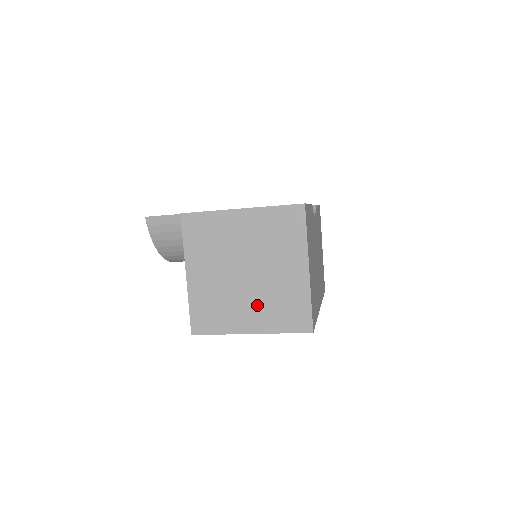
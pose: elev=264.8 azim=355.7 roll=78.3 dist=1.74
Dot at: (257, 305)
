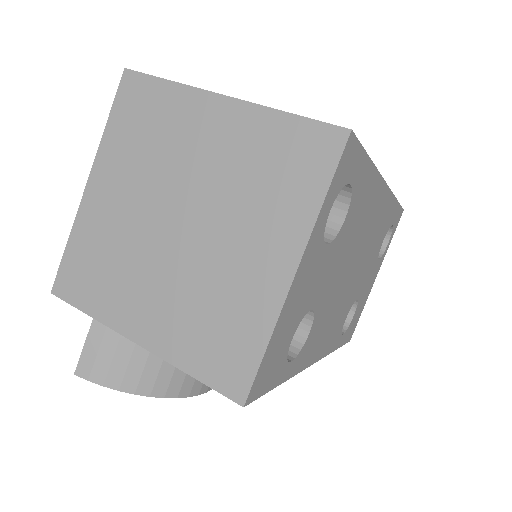
Dot at: (245, 230)
